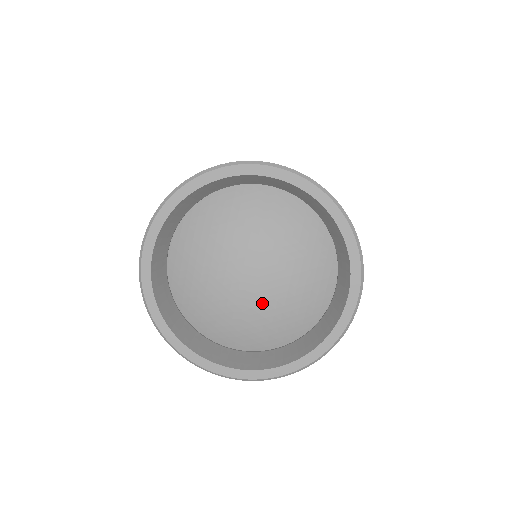
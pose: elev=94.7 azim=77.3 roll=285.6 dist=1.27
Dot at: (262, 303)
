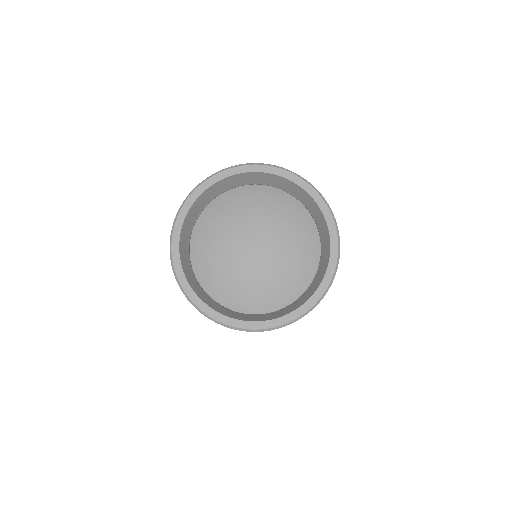
Dot at: (271, 263)
